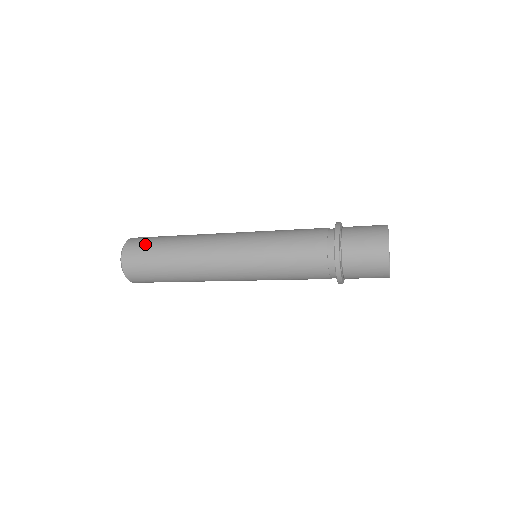
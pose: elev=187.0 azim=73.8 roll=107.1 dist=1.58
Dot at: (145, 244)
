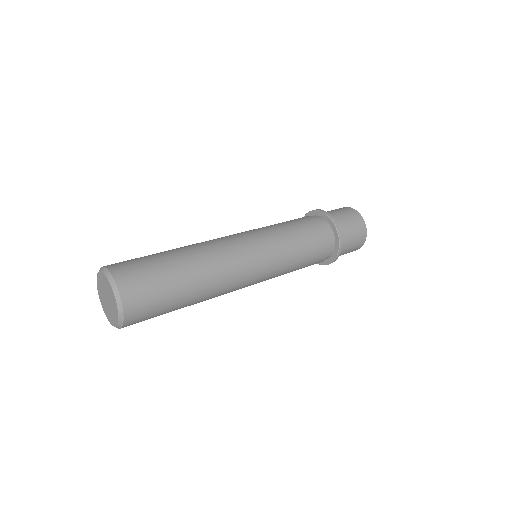
Dot at: (148, 274)
